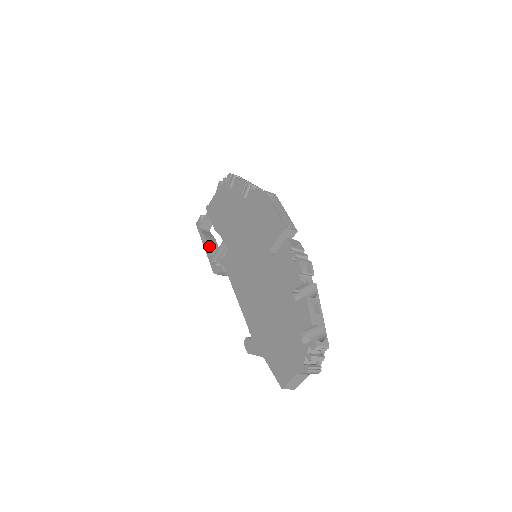
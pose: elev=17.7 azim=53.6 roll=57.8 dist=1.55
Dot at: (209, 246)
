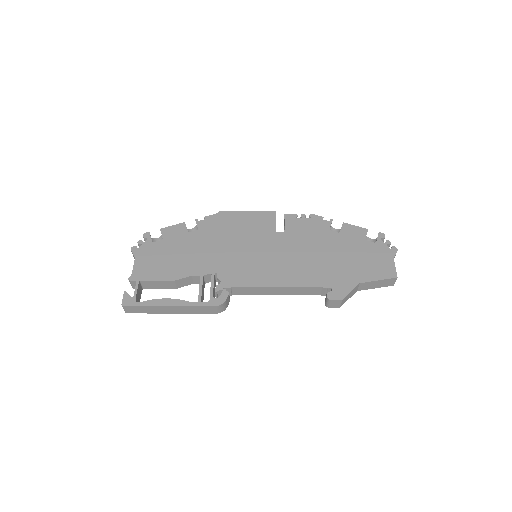
Dot at: (177, 300)
